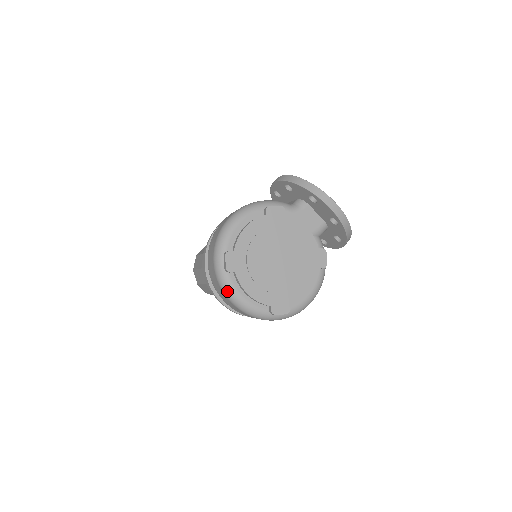
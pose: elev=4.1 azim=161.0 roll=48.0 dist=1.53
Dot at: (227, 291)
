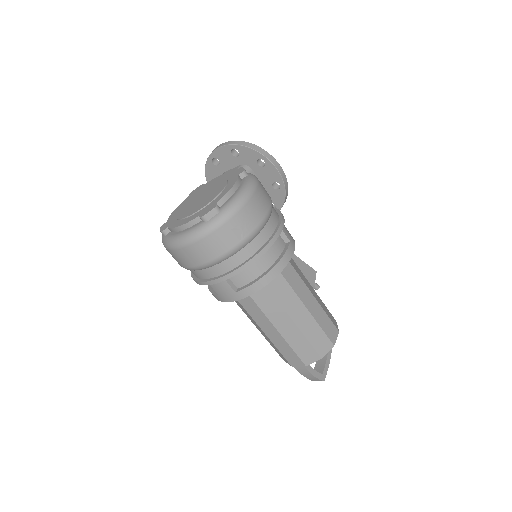
Dot at: (170, 244)
